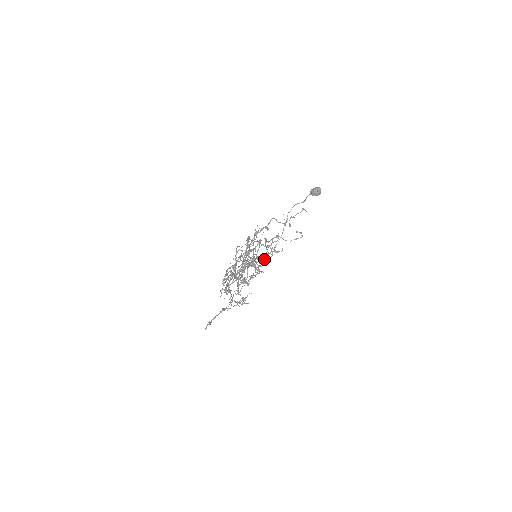
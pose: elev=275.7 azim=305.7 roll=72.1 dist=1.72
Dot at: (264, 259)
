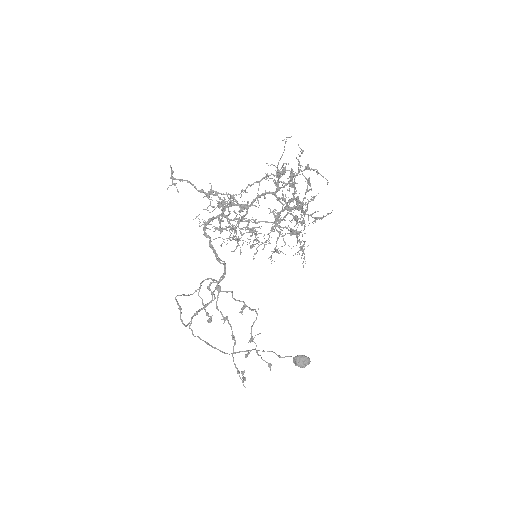
Dot at: (293, 230)
